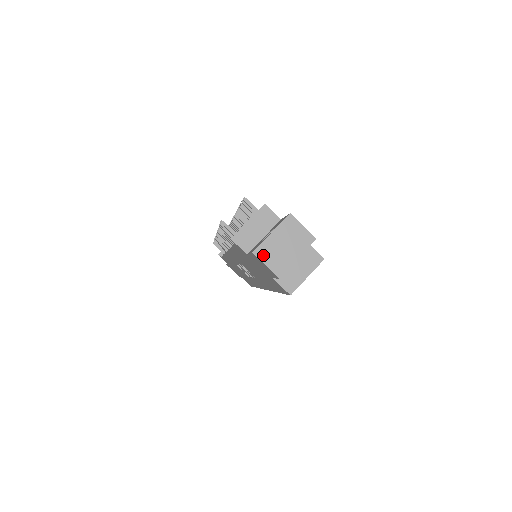
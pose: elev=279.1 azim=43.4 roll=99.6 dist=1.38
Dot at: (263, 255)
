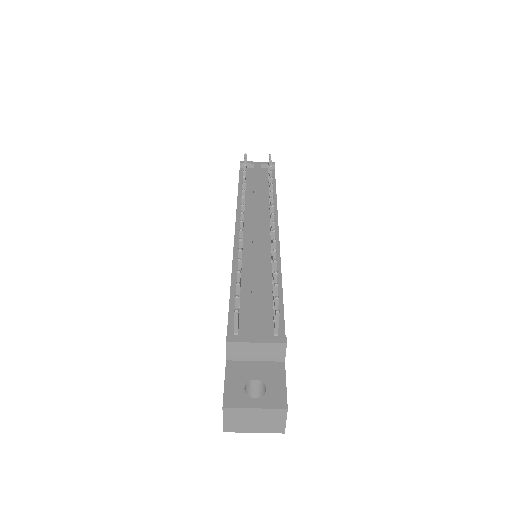
Dot at: (229, 414)
